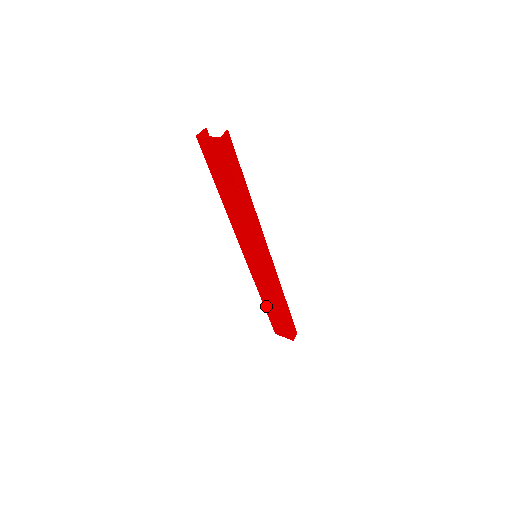
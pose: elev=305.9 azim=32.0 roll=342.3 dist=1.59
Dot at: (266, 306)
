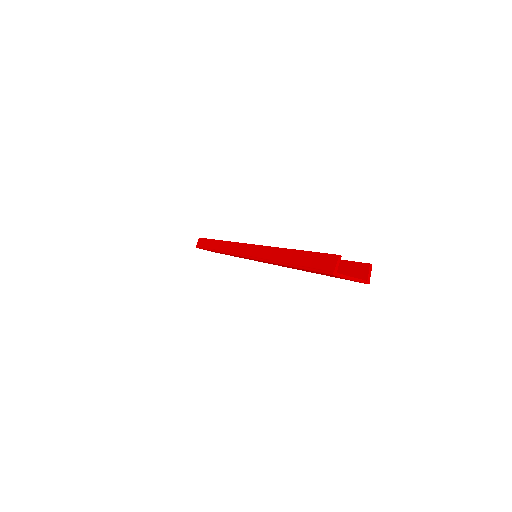
Dot at: occluded
